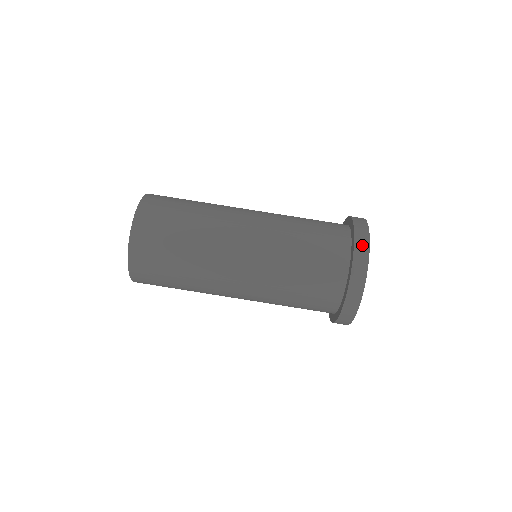
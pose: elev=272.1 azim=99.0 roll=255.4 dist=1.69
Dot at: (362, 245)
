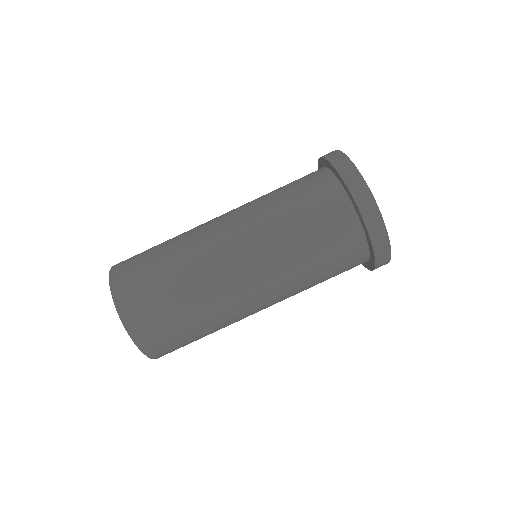
Dot at: (342, 162)
